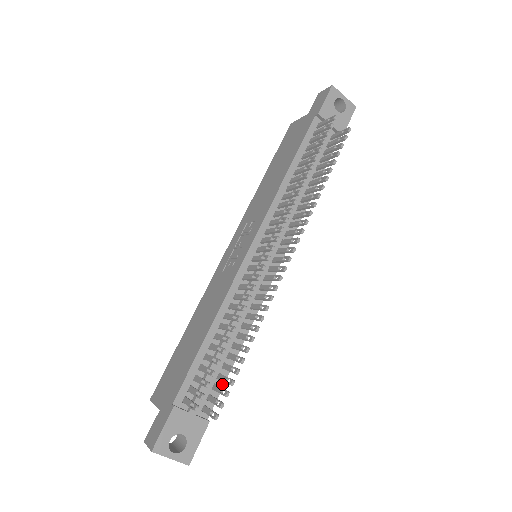
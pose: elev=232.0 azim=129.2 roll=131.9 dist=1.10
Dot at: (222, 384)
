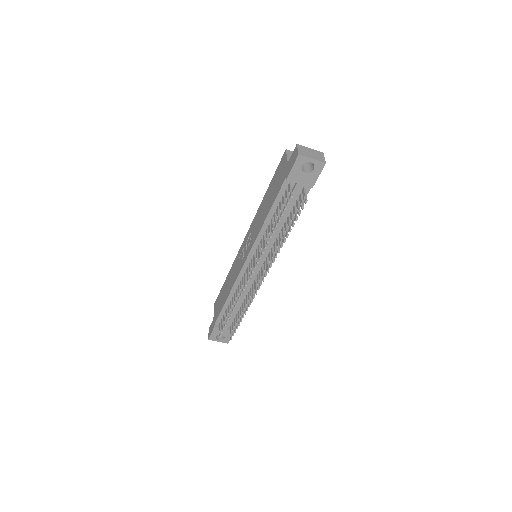
Dot at: occluded
